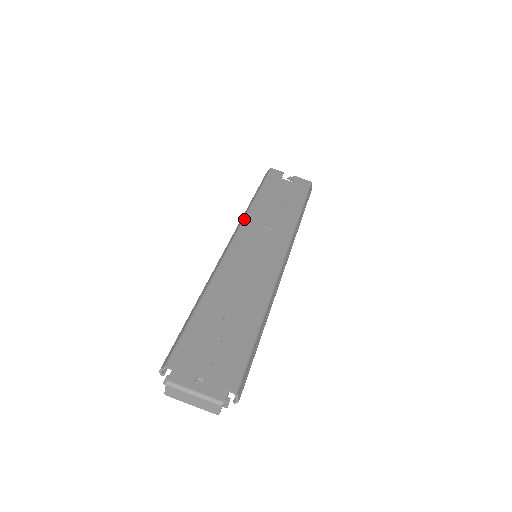
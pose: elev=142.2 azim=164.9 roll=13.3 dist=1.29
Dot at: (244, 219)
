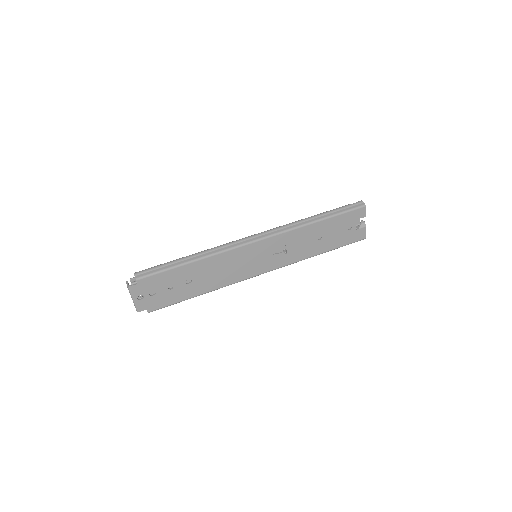
Dot at: (284, 232)
